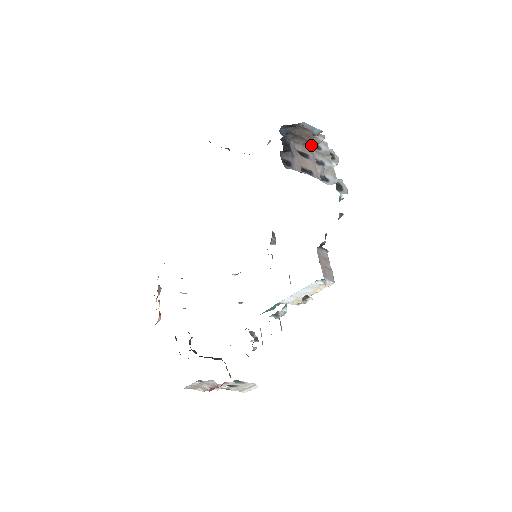
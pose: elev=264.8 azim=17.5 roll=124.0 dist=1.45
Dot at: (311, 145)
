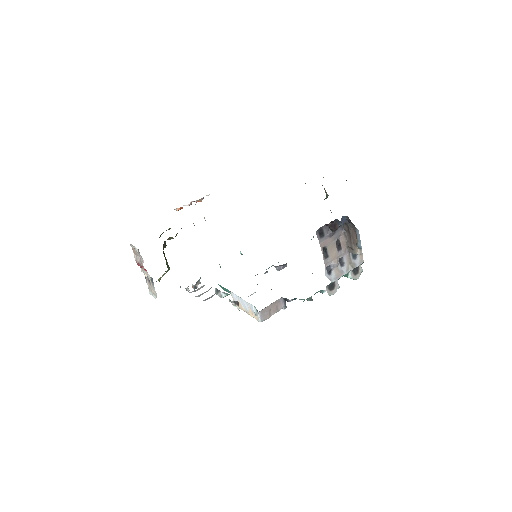
Dot at: (351, 248)
